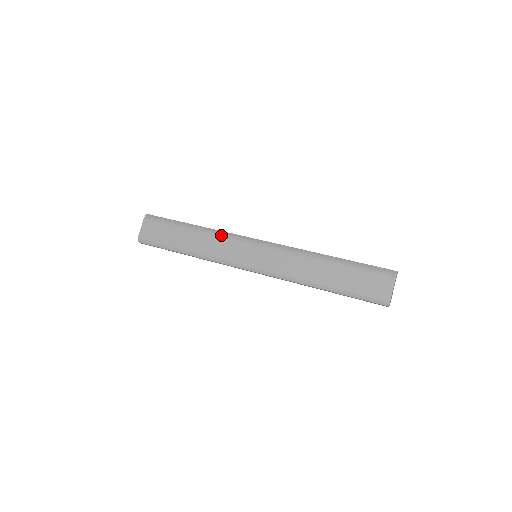
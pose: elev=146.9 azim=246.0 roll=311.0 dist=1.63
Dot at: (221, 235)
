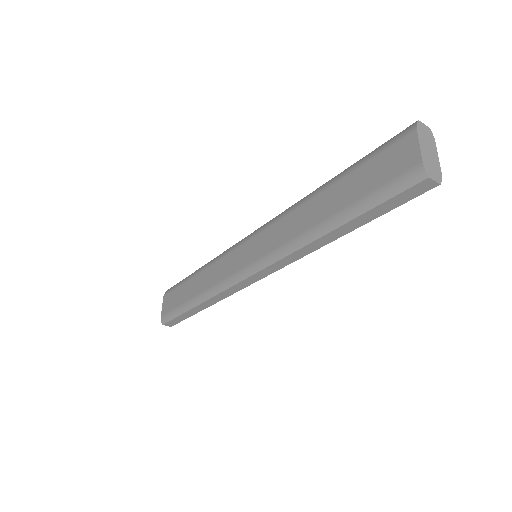
Dot at: (218, 258)
